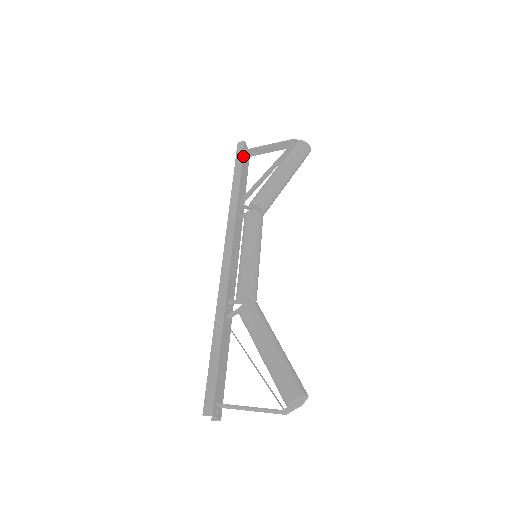
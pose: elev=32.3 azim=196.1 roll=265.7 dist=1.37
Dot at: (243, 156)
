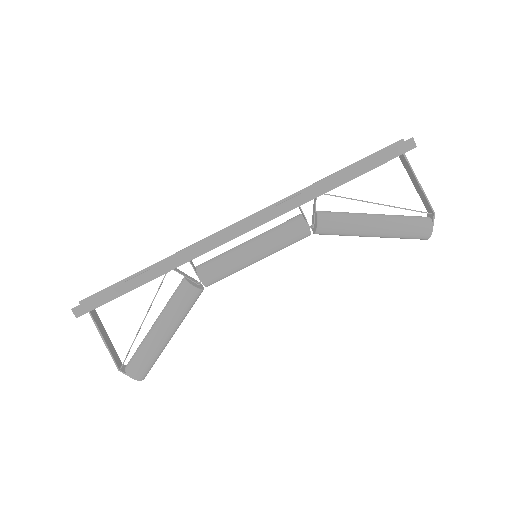
Dot at: occluded
